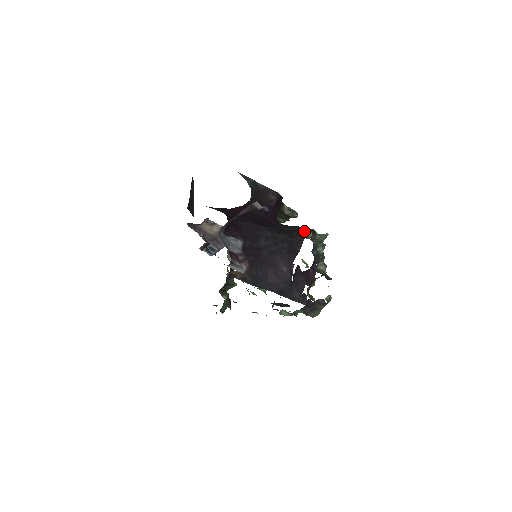
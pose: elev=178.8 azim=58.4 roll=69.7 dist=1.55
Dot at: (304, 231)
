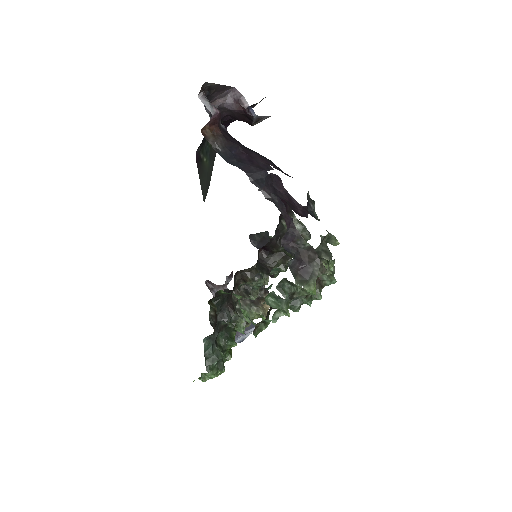
Dot at: occluded
